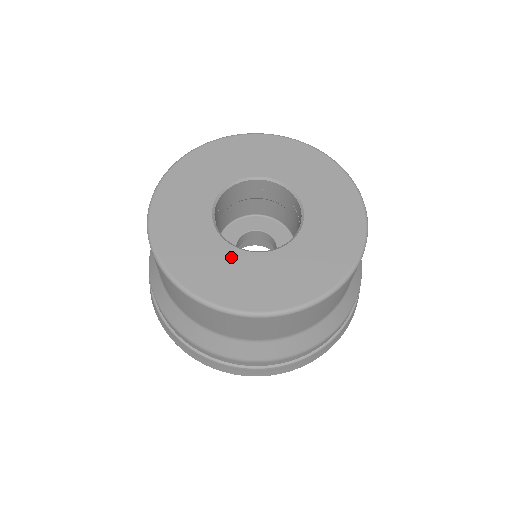
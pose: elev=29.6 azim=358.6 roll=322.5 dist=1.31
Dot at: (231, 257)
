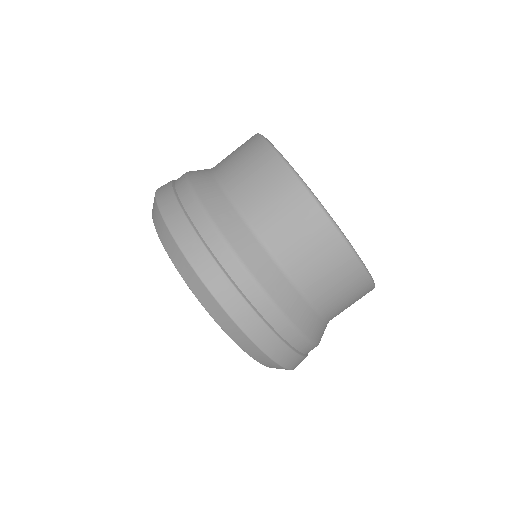
Dot at: occluded
